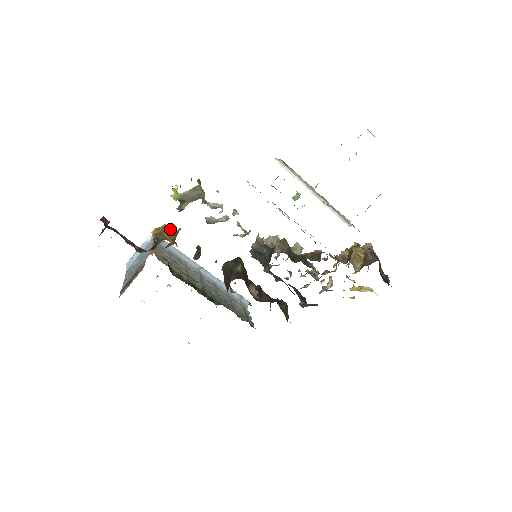
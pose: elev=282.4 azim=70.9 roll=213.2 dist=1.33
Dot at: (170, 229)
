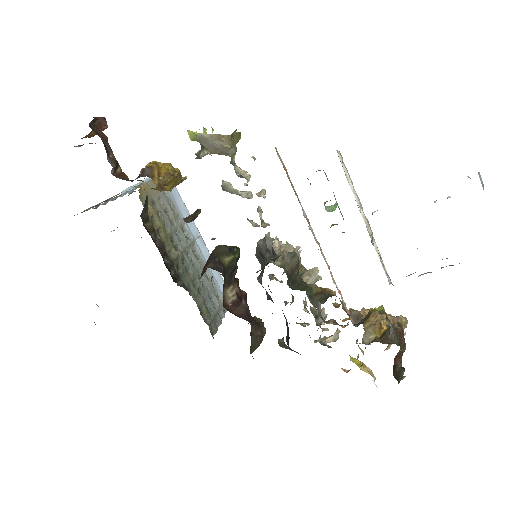
Dot at: (168, 170)
